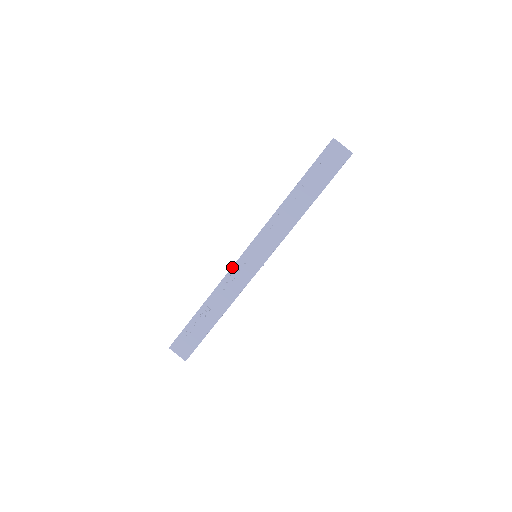
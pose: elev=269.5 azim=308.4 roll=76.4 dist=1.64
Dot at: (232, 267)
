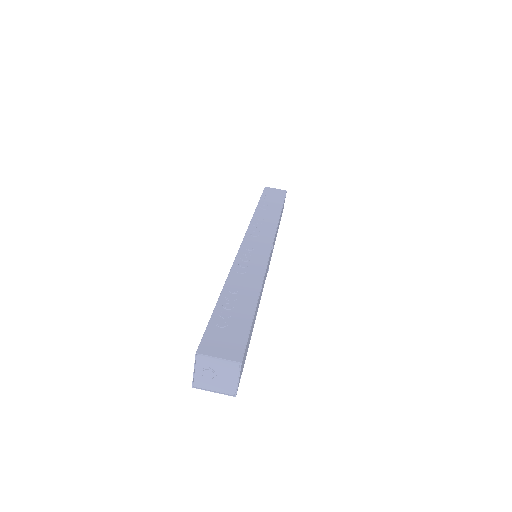
Dot at: (238, 252)
